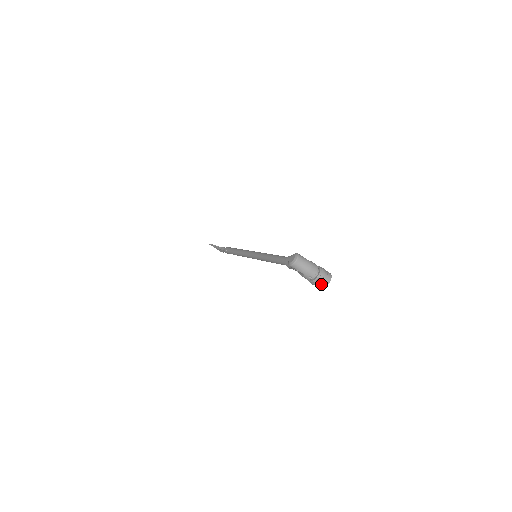
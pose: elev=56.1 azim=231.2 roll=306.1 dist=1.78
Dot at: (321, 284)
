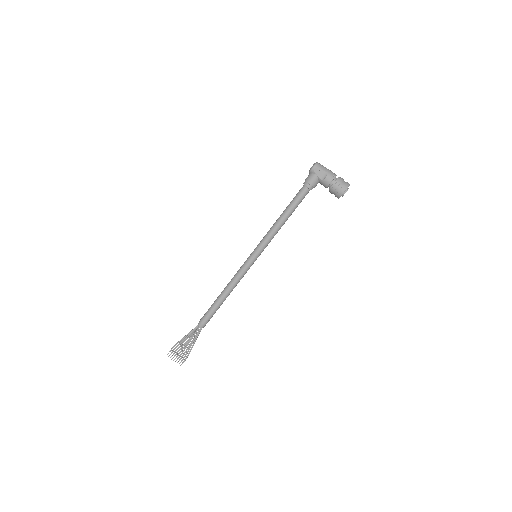
Dot at: (344, 183)
